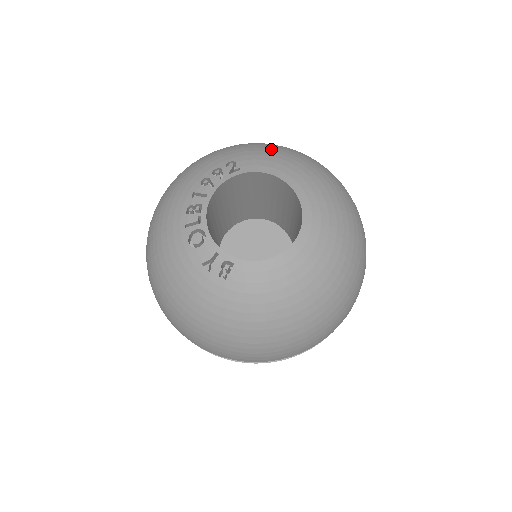
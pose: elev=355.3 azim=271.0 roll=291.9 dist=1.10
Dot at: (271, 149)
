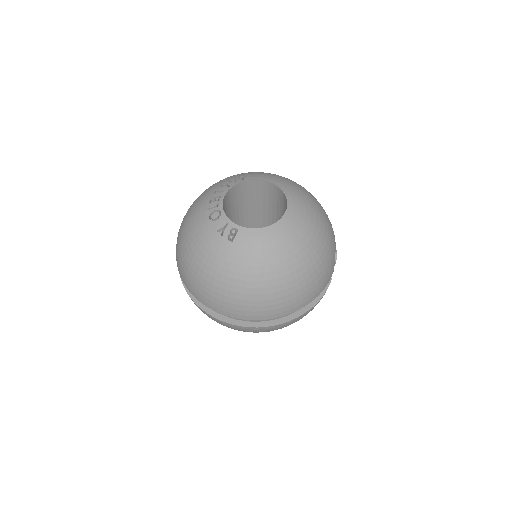
Dot at: (270, 173)
